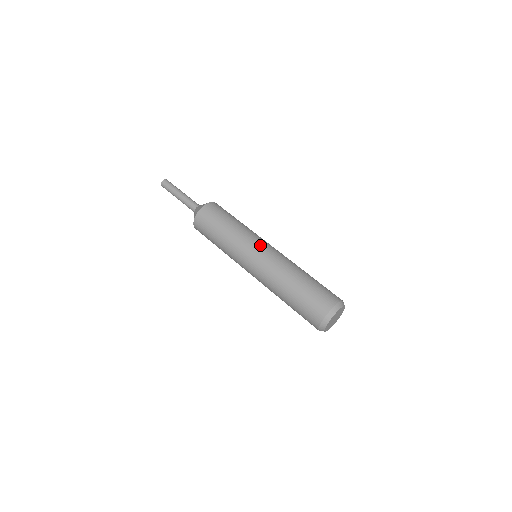
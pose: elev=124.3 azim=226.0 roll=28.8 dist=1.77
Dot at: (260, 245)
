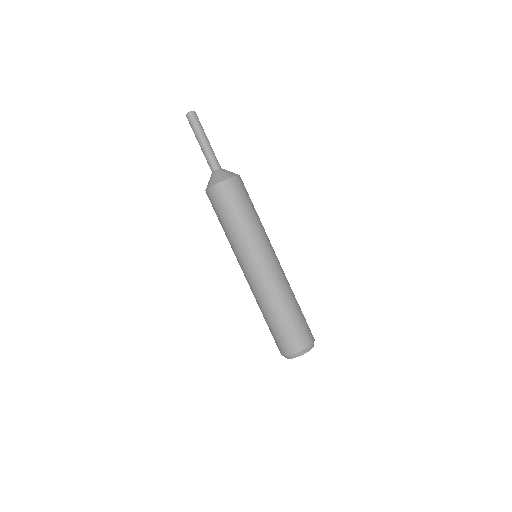
Dot at: (266, 255)
